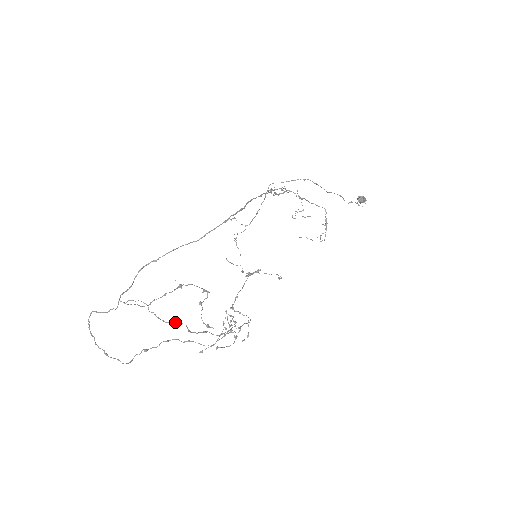
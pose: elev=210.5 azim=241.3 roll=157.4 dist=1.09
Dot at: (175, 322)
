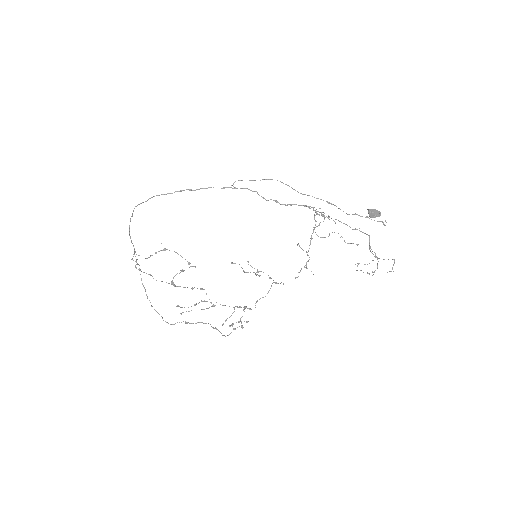
Dot at: occluded
